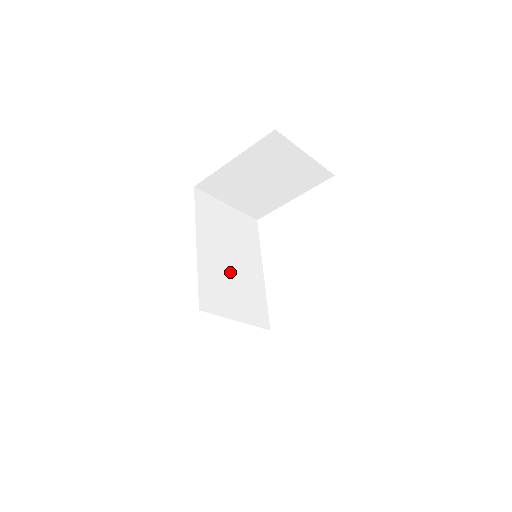
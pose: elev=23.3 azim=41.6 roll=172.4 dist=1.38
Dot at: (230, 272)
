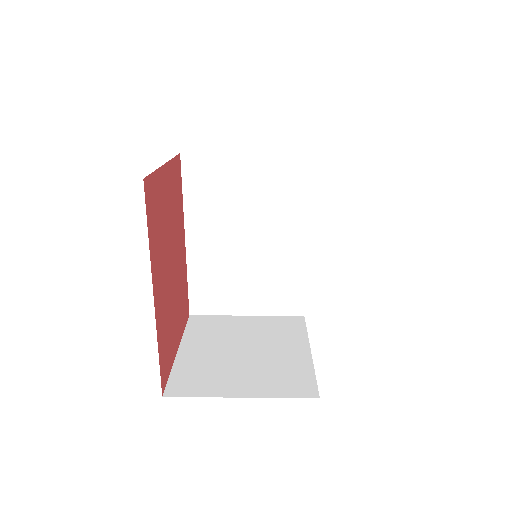
Dot at: (240, 259)
